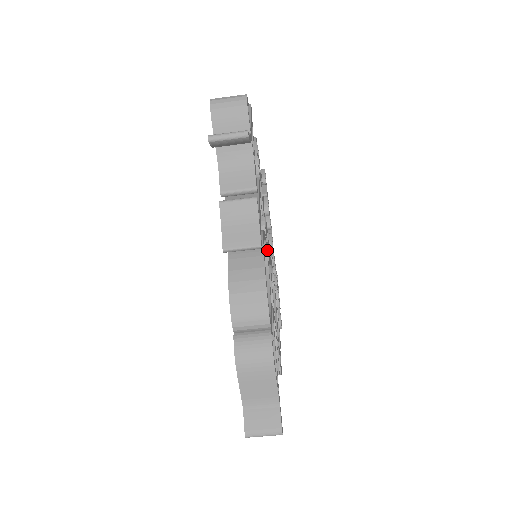
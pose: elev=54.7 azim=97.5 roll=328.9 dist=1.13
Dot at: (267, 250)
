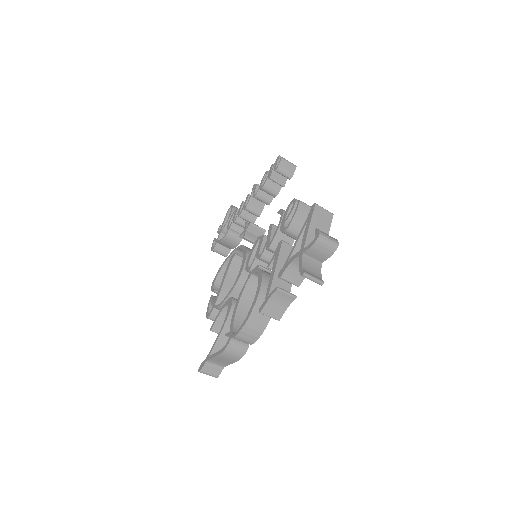
Dot at: occluded
